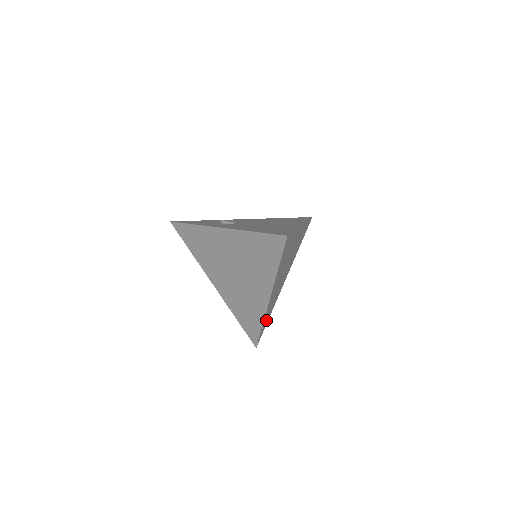
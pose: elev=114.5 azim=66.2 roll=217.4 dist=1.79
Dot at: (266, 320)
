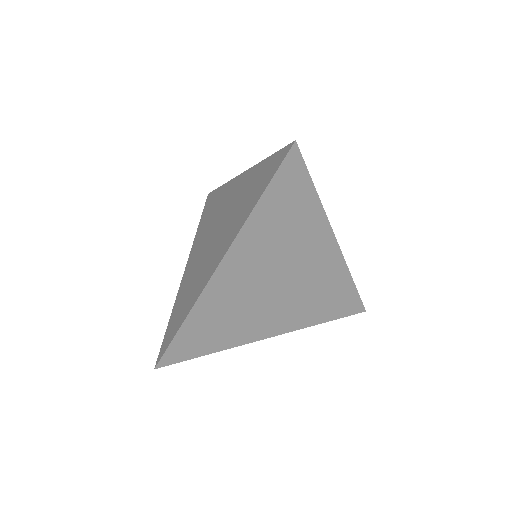
Dot at: (198, 336)
